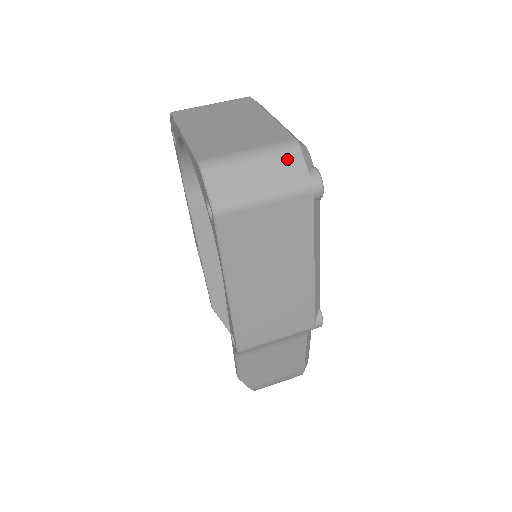
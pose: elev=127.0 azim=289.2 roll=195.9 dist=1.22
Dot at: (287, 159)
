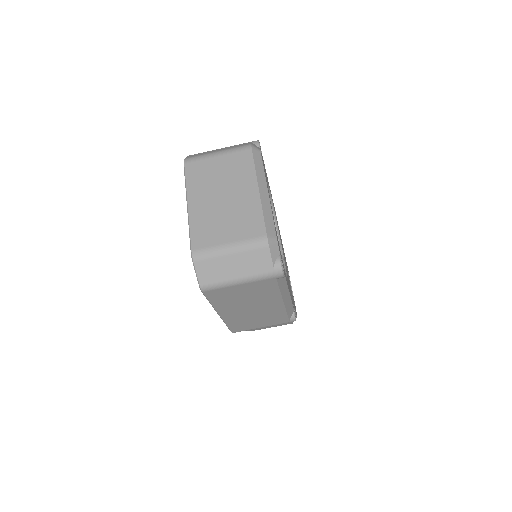
Dot at: (257, 254)
